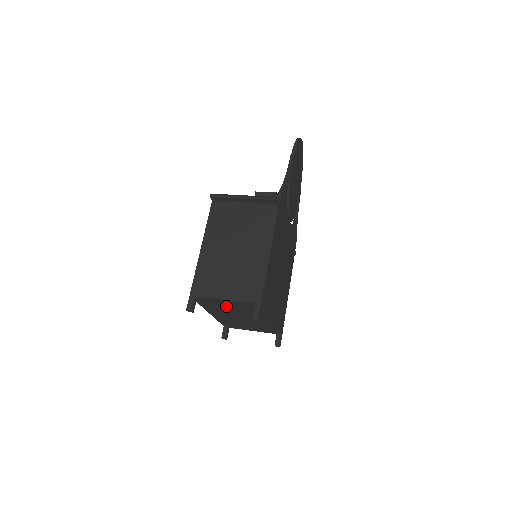
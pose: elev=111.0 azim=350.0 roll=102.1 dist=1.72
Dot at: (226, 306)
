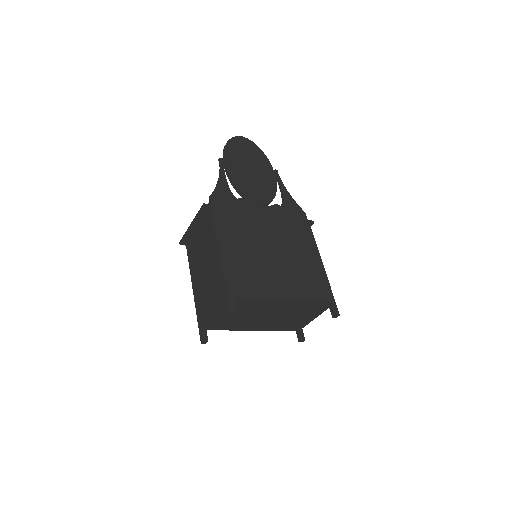
Dot at: (232, 318)
